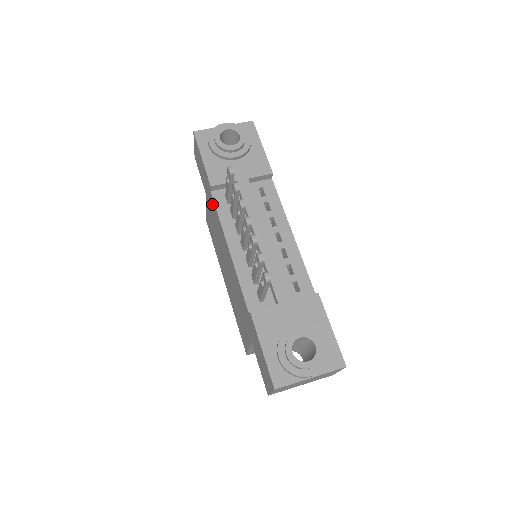
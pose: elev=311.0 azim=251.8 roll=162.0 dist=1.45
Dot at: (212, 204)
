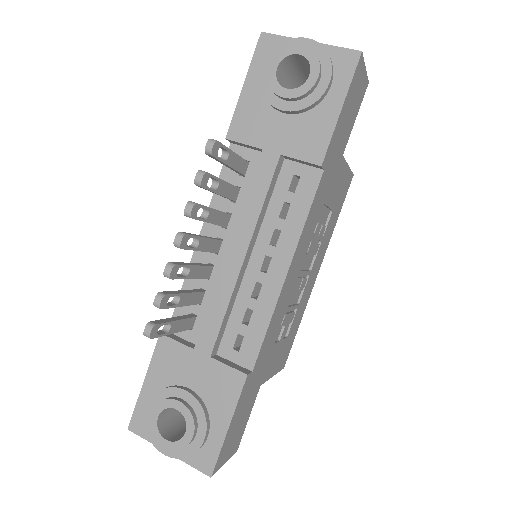
Dot at: occluded
